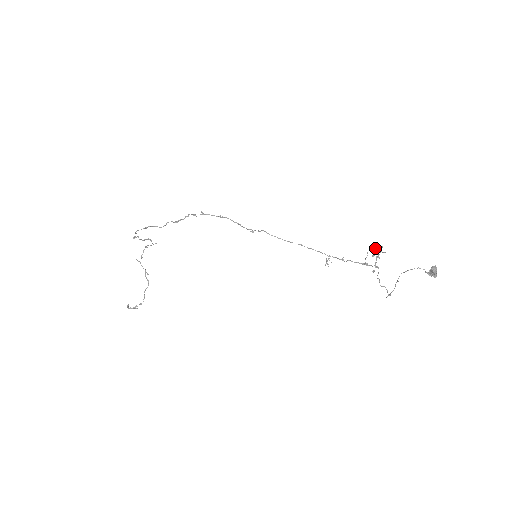
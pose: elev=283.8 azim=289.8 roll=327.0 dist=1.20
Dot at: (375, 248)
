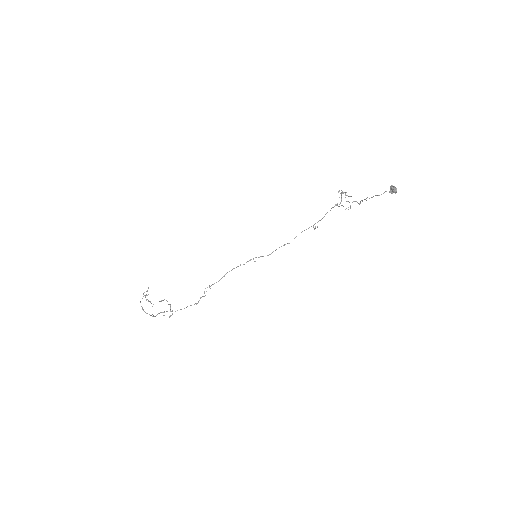
Dot at: (338, 192)
